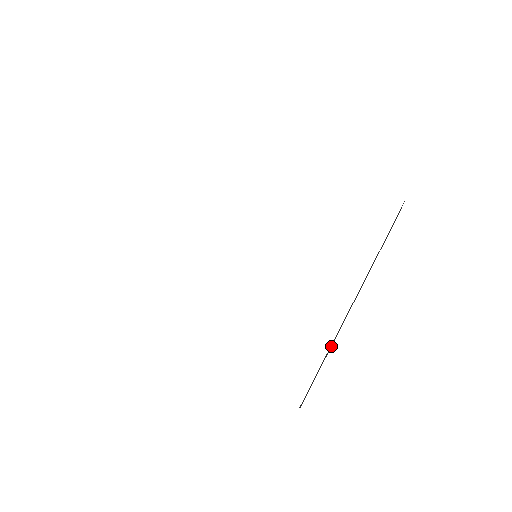
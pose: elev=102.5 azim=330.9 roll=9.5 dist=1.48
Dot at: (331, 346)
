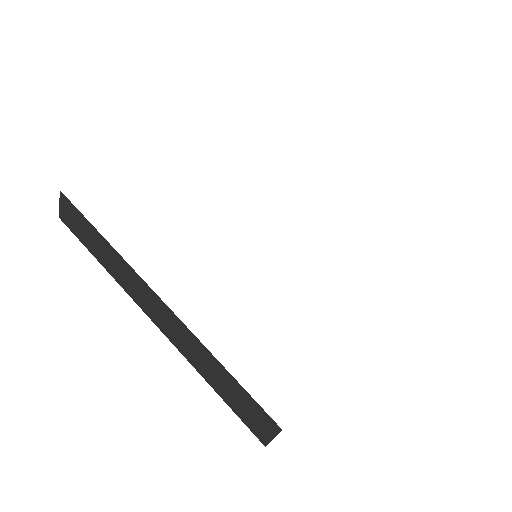
Dot at: occluded
